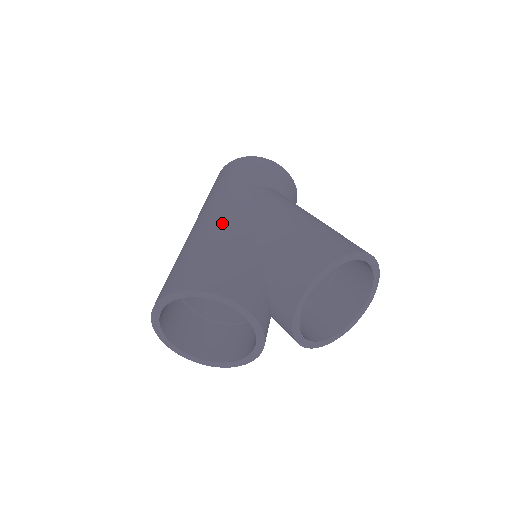
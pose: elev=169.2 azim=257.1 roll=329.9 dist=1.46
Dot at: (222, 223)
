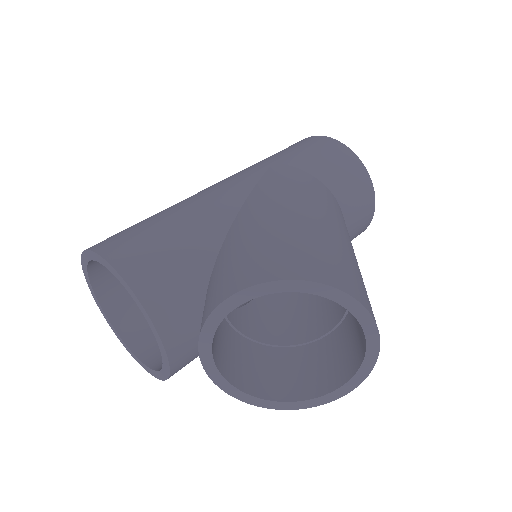
Dot at: (209, 195)
